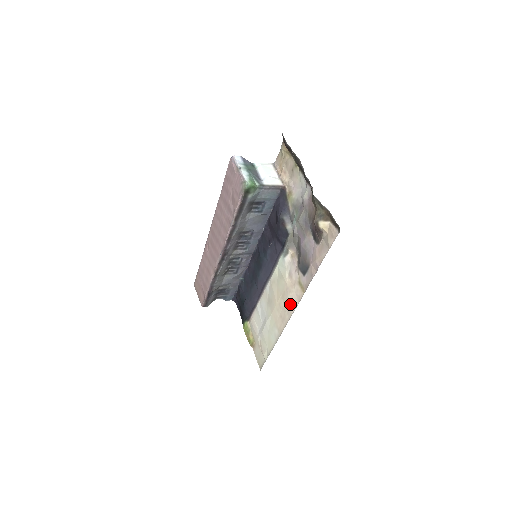
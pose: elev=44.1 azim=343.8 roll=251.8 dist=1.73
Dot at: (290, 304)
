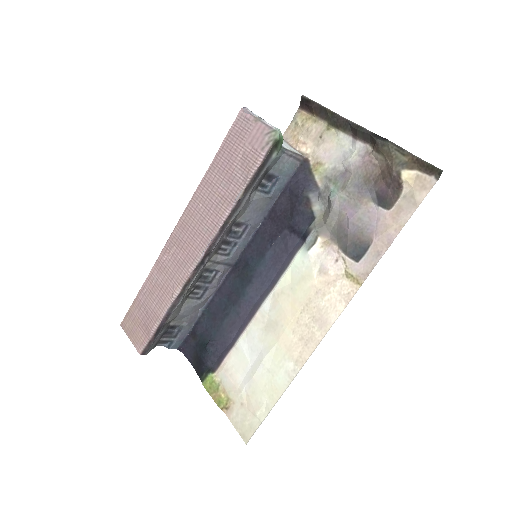
Dot at: (326, 312)
